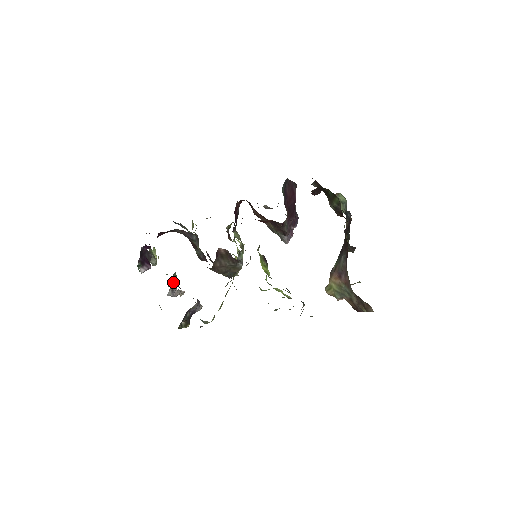
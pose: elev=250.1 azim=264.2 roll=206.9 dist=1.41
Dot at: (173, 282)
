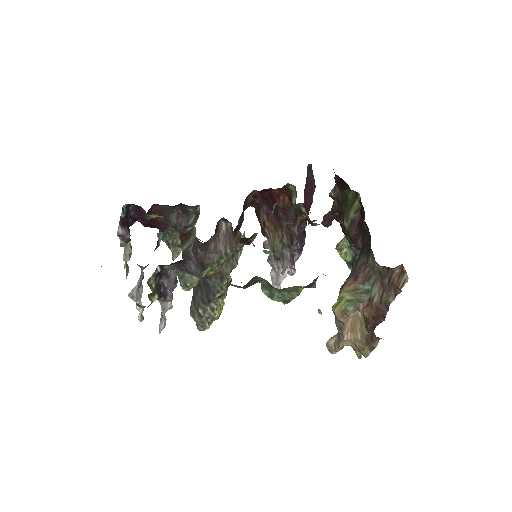
Dot at: occluded
